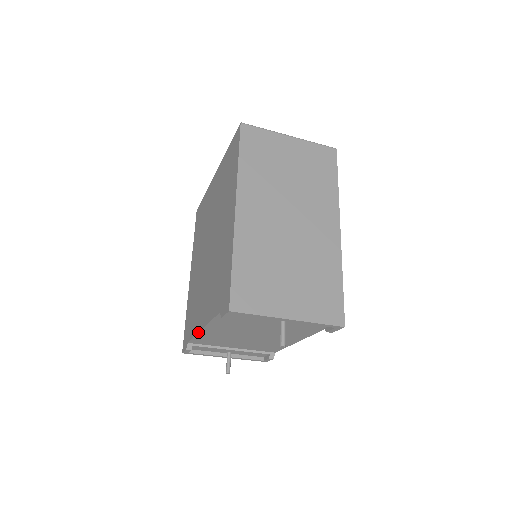
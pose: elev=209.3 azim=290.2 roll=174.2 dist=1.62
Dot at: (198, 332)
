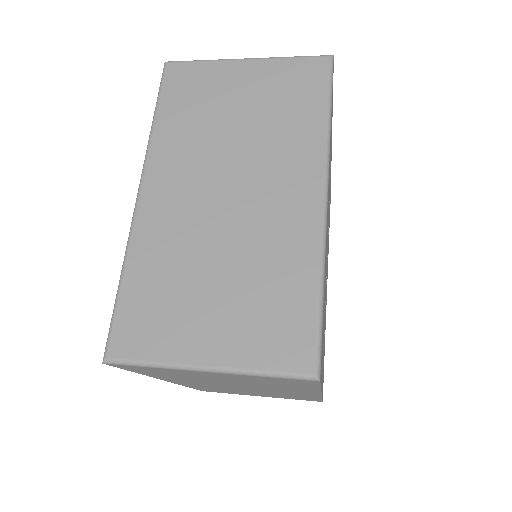
Dot at: occluded
